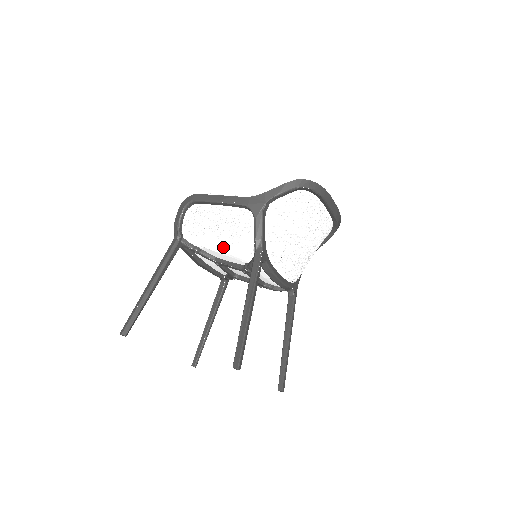
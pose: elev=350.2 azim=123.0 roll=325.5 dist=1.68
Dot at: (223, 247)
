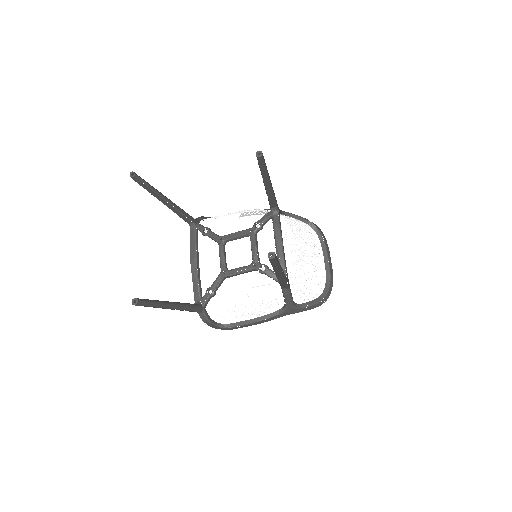
Dot at: (239, 216)
